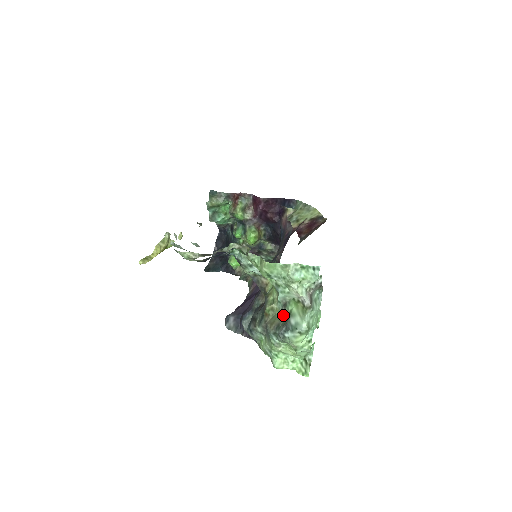
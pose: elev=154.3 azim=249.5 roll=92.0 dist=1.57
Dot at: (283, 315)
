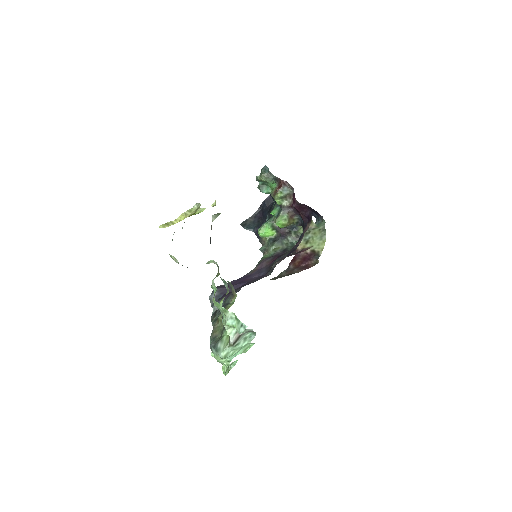
Dot at: (222, 332)
